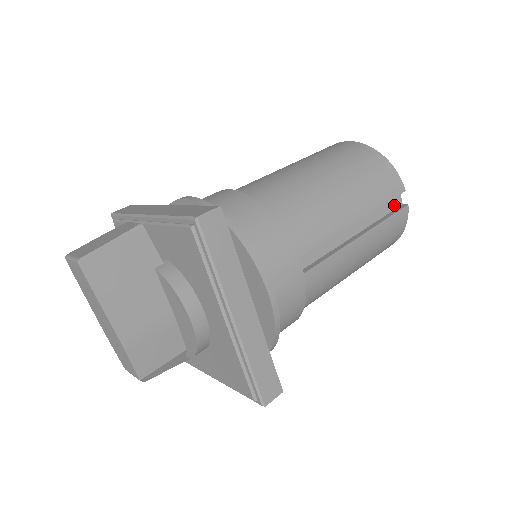
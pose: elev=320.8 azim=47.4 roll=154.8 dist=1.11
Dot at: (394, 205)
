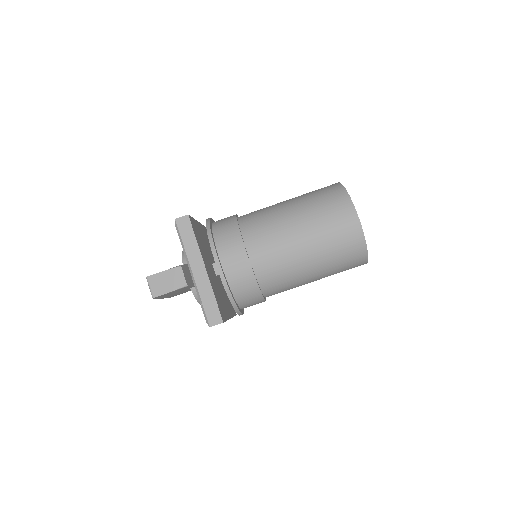
Dot at: occluded
